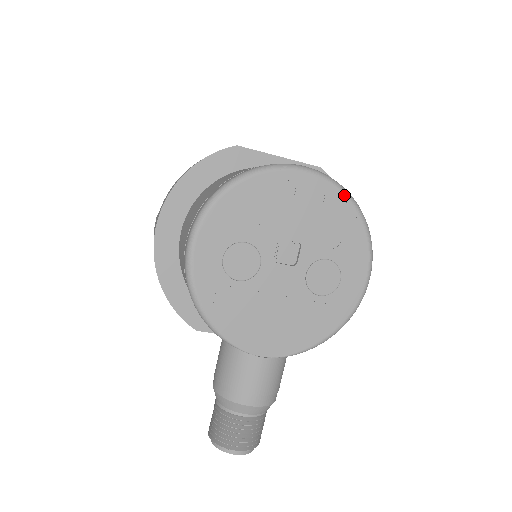
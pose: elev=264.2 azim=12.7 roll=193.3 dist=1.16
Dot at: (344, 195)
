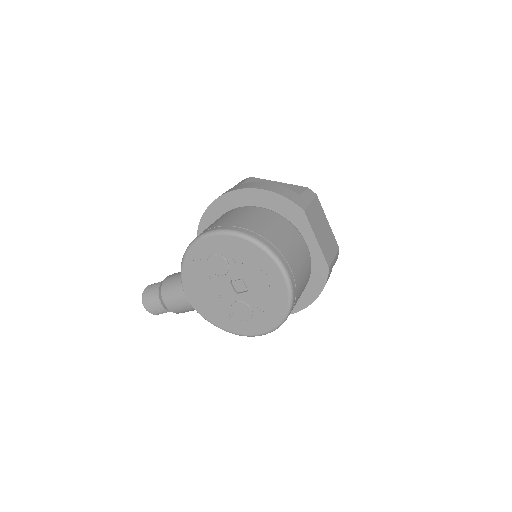
Dot at: (288, 301)
